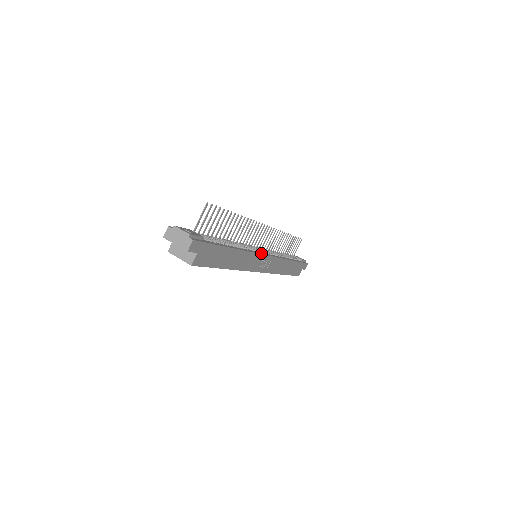
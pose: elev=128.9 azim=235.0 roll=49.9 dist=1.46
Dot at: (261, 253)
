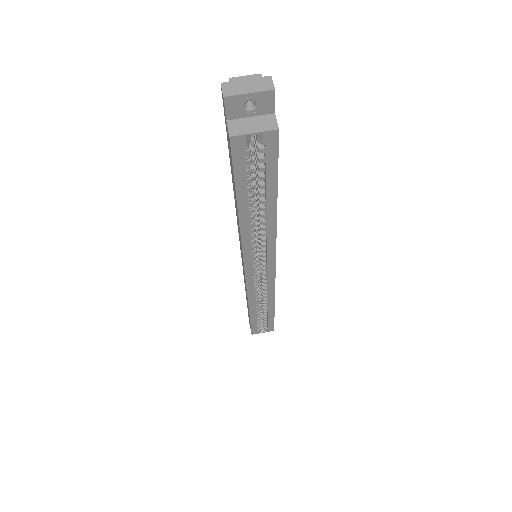
Dot at: occluded
